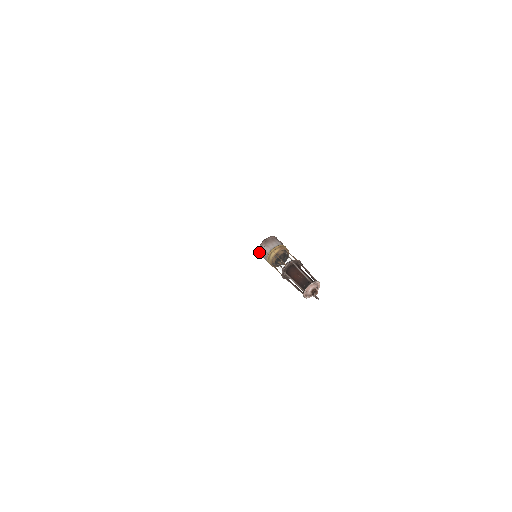
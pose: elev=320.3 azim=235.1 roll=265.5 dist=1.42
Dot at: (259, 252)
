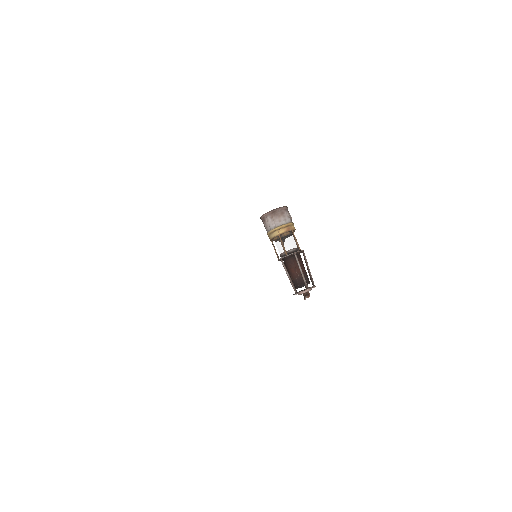
Dot at: (261, 219)
